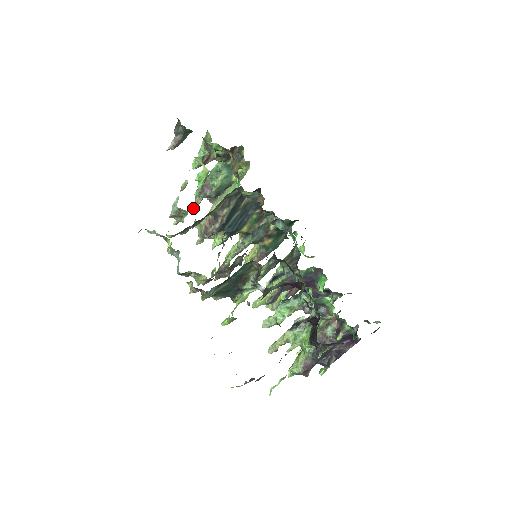
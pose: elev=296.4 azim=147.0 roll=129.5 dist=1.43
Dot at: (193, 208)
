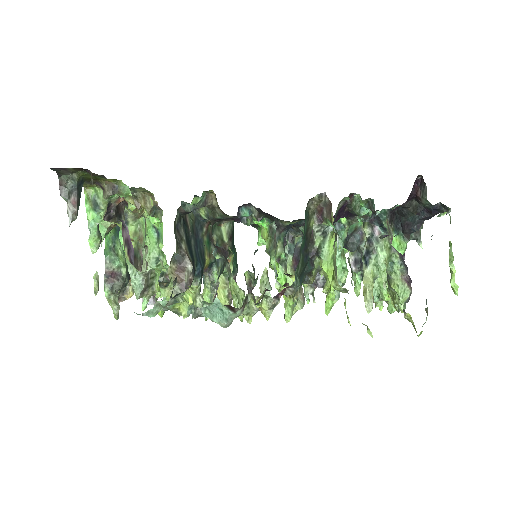
Dot at: (116, 313)
